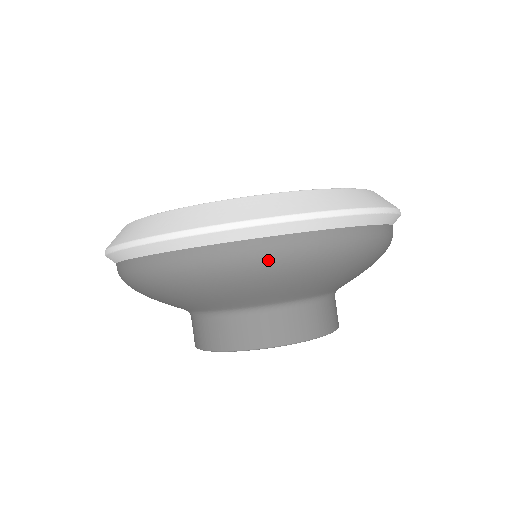
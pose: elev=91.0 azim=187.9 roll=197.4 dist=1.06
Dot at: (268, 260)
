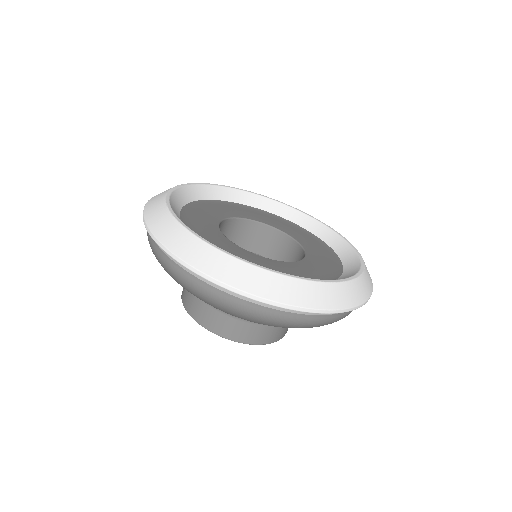
Dot at: (227, 307)
